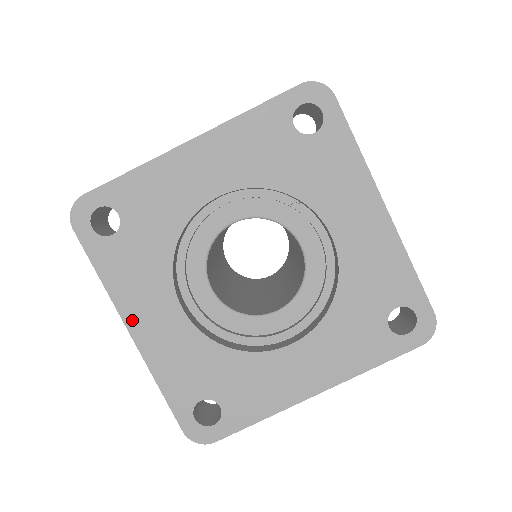
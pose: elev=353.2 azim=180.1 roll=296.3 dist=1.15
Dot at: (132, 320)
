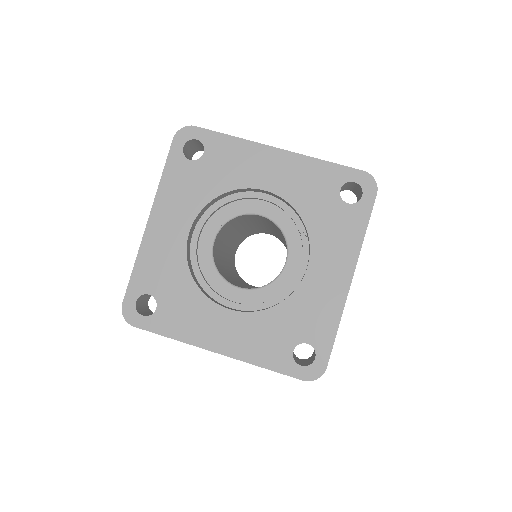
Dot at: (156, 214)
